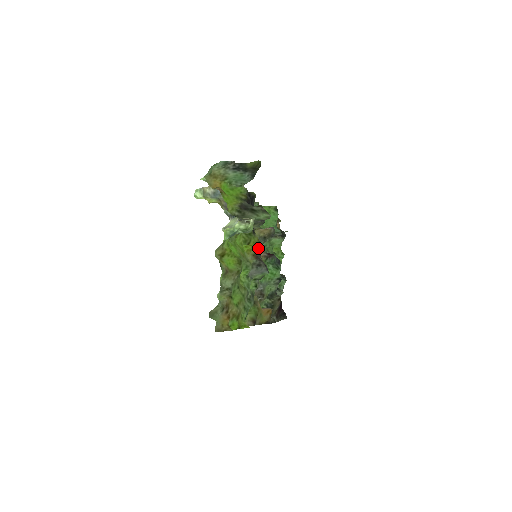
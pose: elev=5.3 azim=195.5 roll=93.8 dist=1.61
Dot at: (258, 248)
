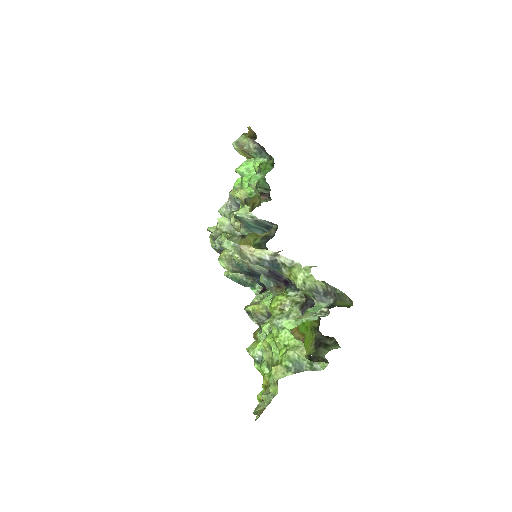
Dot at: occluded
